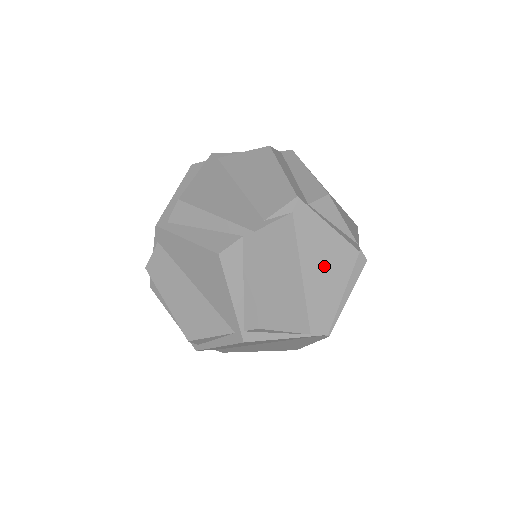
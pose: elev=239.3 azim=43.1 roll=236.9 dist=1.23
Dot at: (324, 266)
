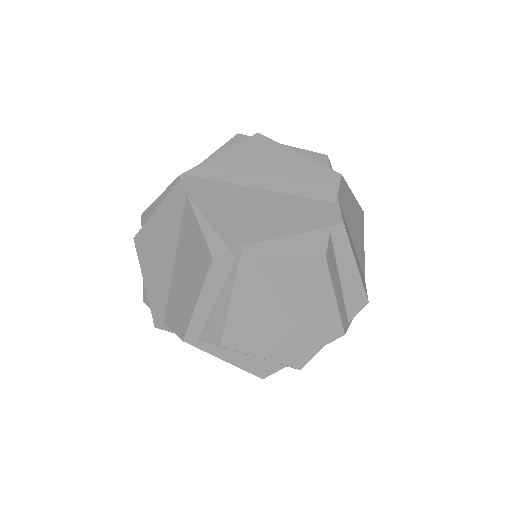
Dot at: occluded
